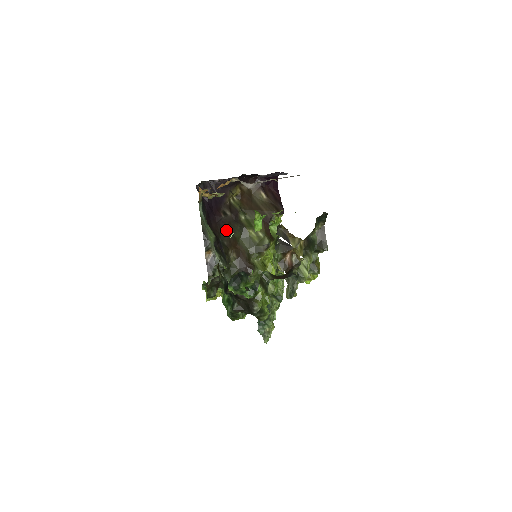
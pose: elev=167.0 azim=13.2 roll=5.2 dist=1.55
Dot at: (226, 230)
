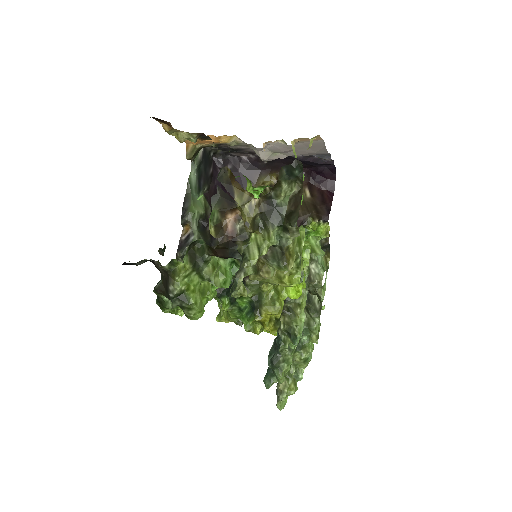
Dot at: occluded
